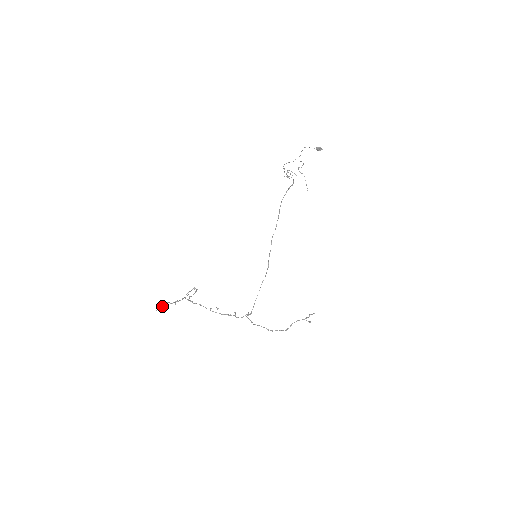
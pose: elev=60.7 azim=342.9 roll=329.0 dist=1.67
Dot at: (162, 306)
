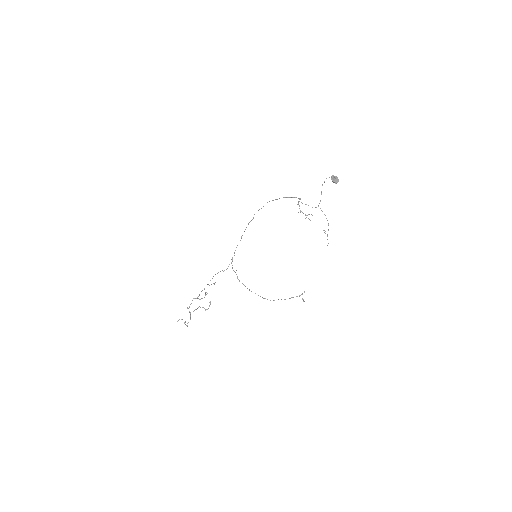
Dot at: (187, 326)
